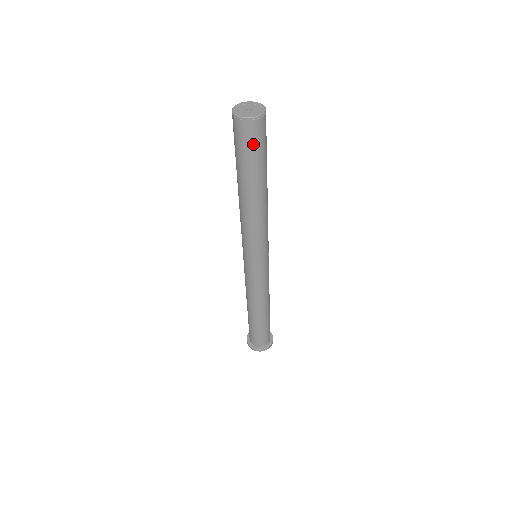
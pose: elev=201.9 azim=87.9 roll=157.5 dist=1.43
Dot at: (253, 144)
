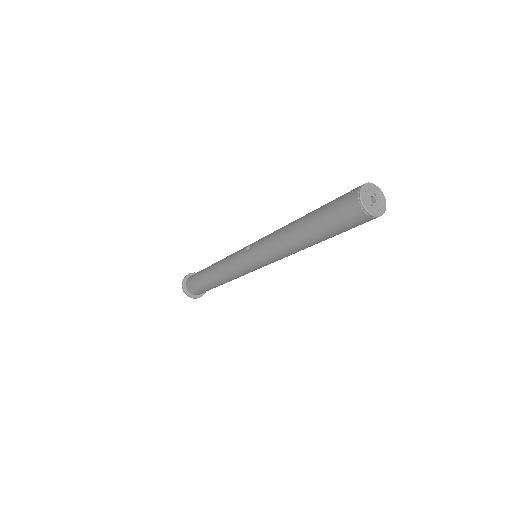
Dot at: (349, 225)
